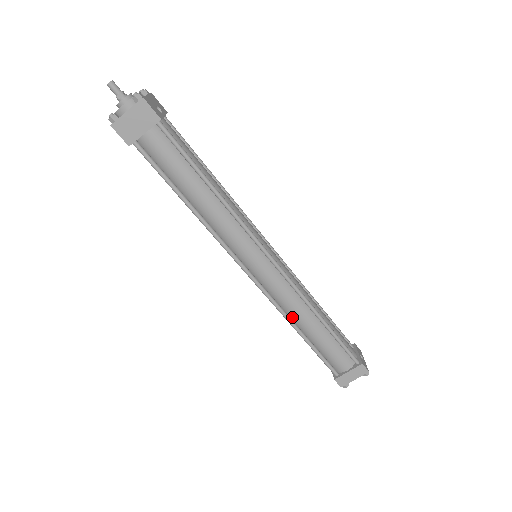
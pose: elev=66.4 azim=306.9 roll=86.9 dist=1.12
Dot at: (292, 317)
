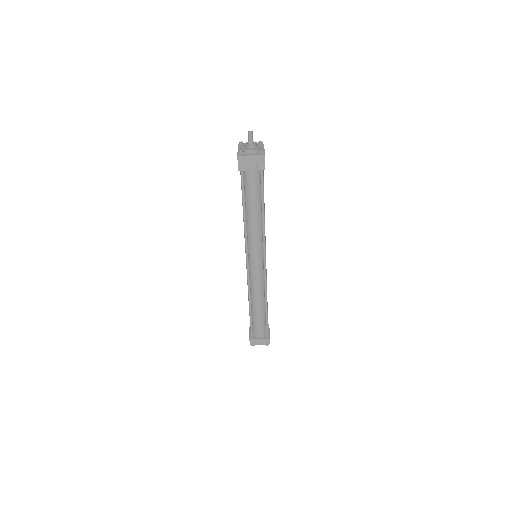
Dot at: (252, 297)
